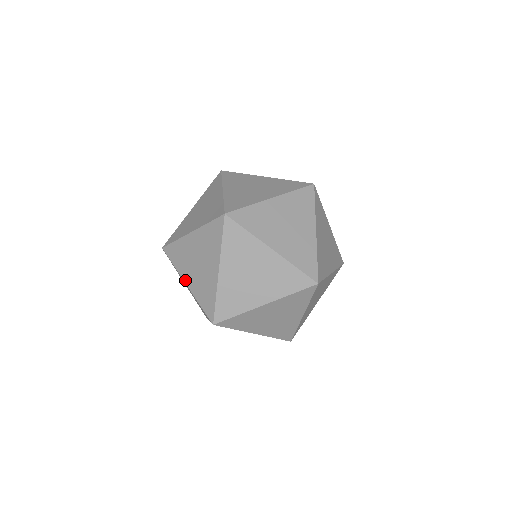
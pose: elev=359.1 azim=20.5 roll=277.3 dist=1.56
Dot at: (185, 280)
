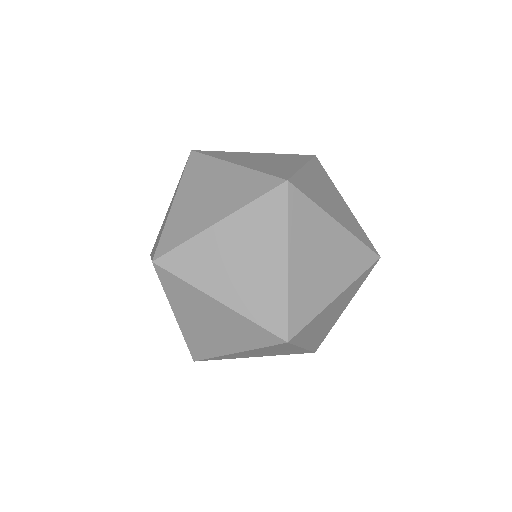
Dot at: occluded
